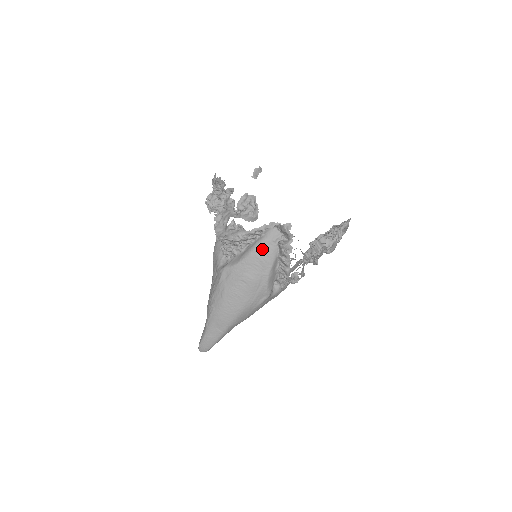
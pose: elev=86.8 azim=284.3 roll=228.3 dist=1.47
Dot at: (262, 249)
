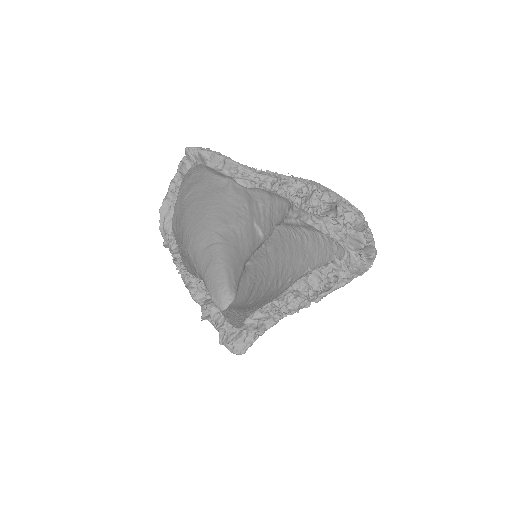
Dot at: (187, 176)
